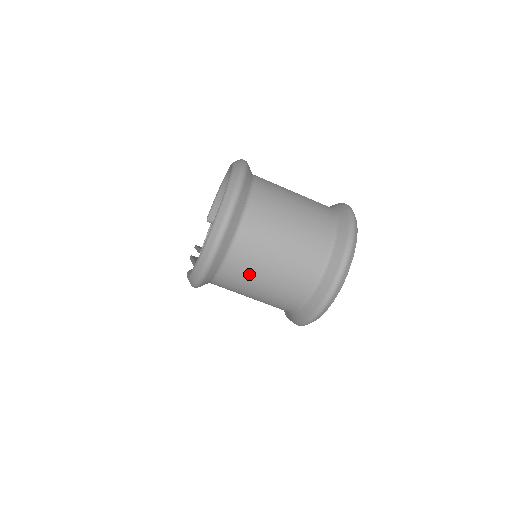
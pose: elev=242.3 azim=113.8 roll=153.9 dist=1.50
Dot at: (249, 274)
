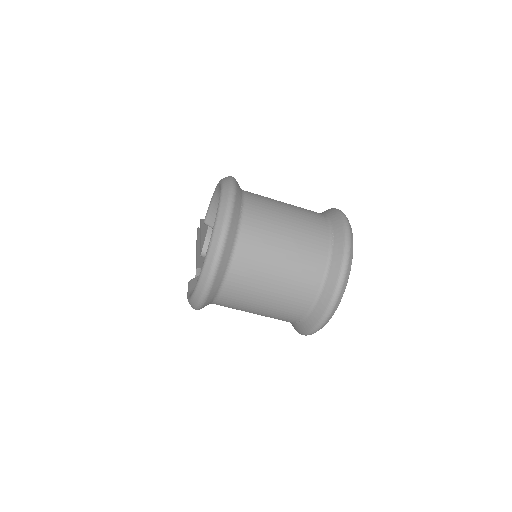
Dot at: (244, 303)
